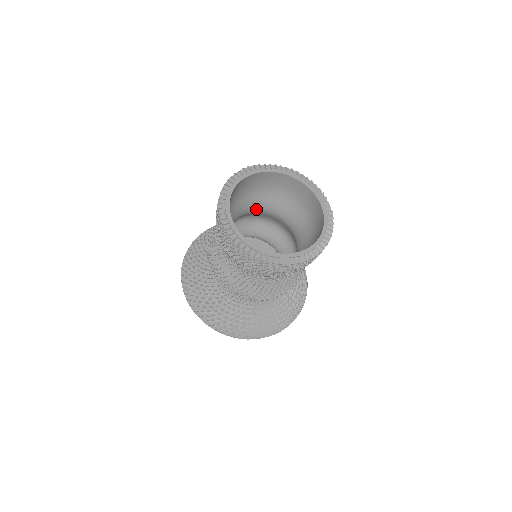
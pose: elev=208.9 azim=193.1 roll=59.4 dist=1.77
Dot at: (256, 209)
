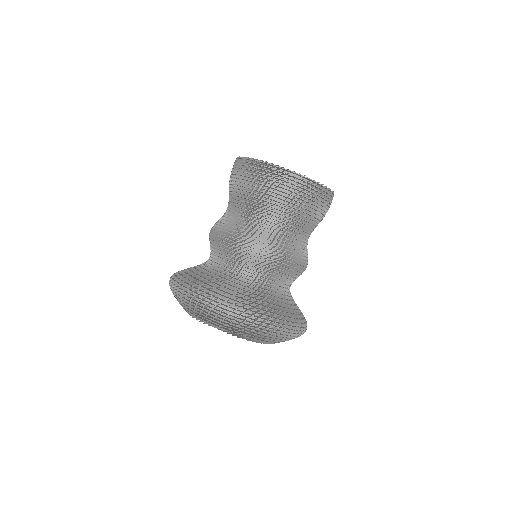
Dot at: occluded
